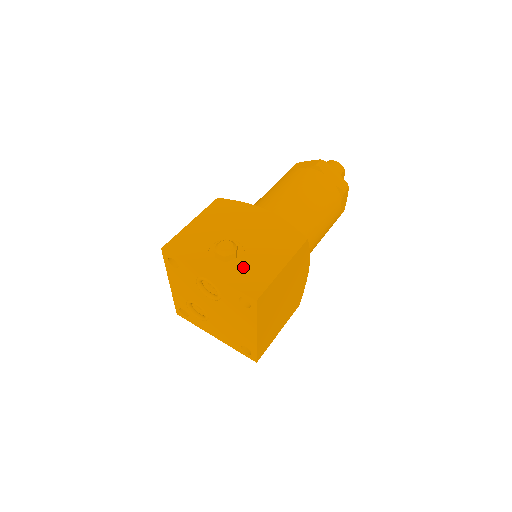
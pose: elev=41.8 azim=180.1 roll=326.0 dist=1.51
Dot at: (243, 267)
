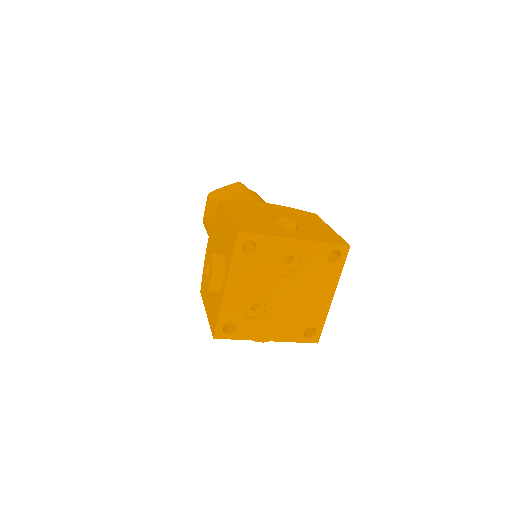
Dot at: (311, 231)
